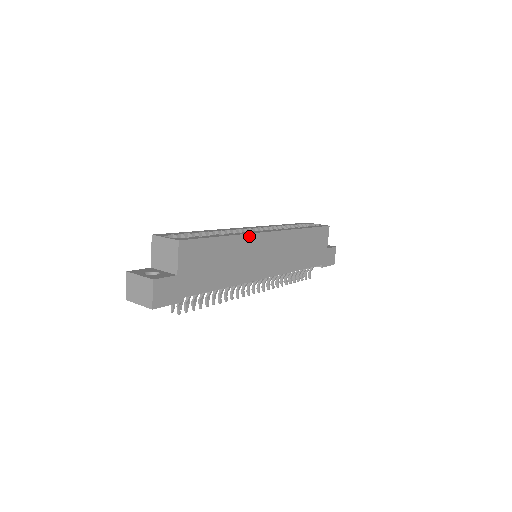
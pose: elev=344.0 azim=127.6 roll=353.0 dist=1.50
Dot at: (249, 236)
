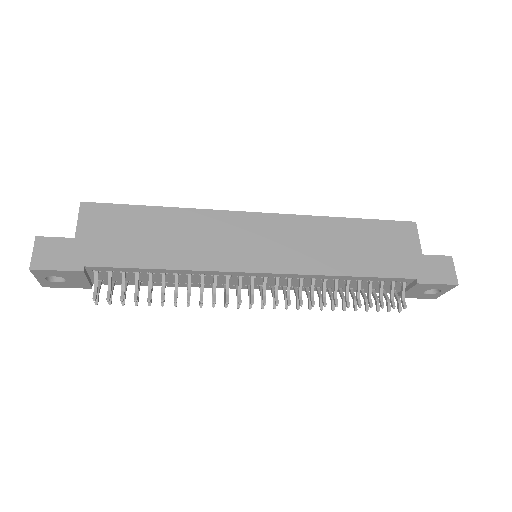
Dot at: (211, 213)
